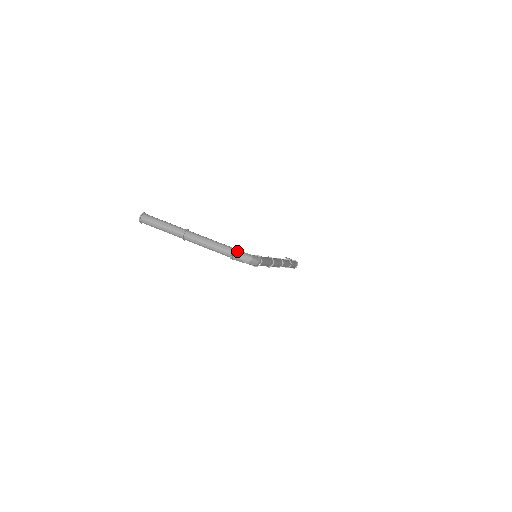
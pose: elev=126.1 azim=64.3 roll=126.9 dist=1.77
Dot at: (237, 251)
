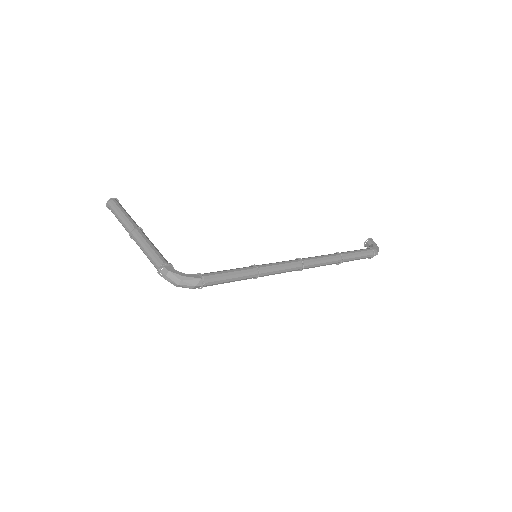
Dot at: (164, 269)
